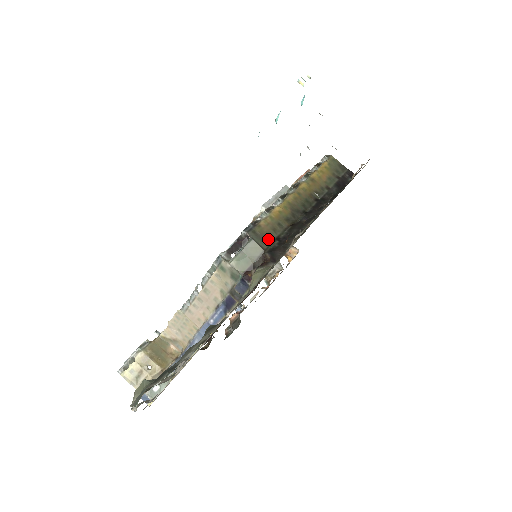
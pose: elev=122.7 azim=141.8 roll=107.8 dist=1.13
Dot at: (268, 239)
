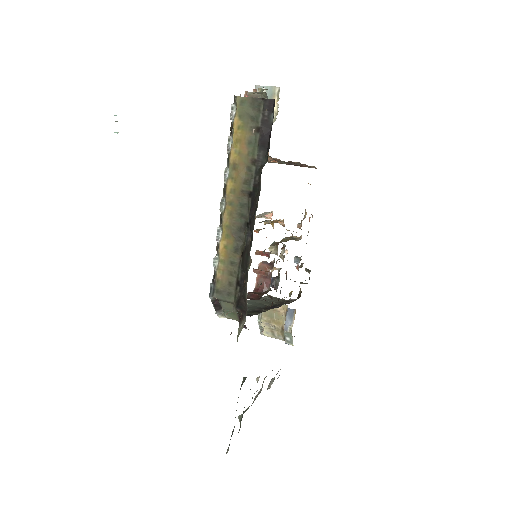
Dot at: (231, 289)
